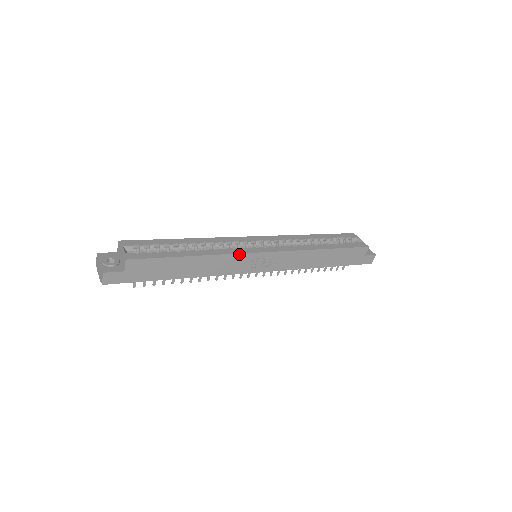
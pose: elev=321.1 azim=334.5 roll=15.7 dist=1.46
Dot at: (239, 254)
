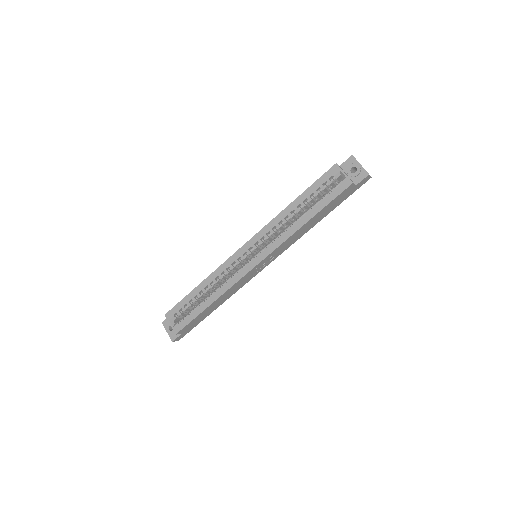
Dot at: (238, 281)
